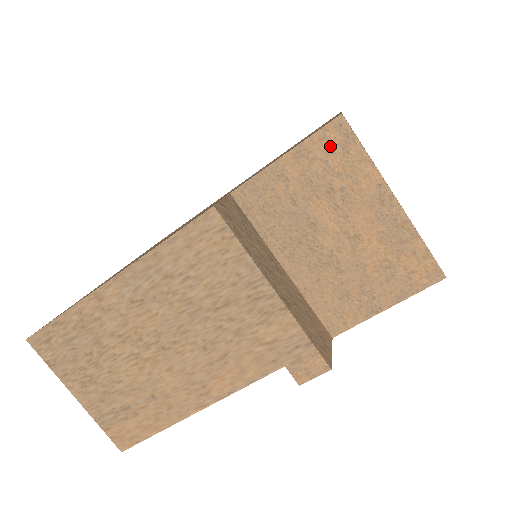
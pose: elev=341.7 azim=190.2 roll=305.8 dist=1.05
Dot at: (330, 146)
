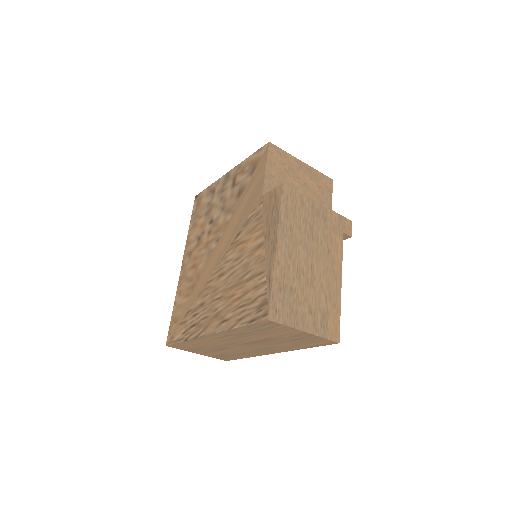
Dot at: (275, 155)
